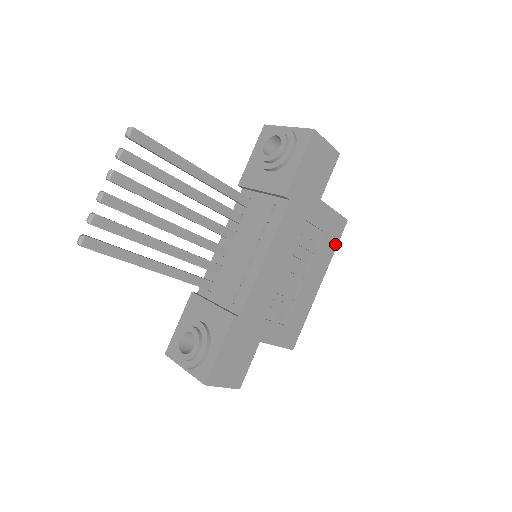
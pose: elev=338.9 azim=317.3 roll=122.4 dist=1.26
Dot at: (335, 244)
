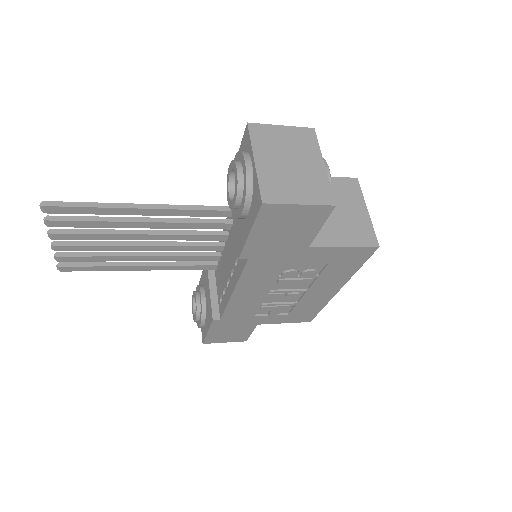
Dot at: (357, 265)
